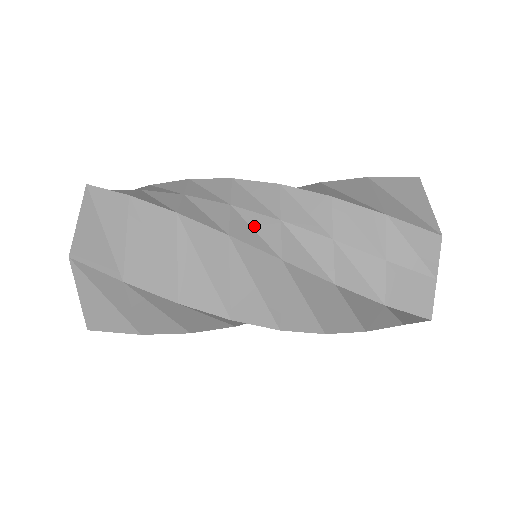
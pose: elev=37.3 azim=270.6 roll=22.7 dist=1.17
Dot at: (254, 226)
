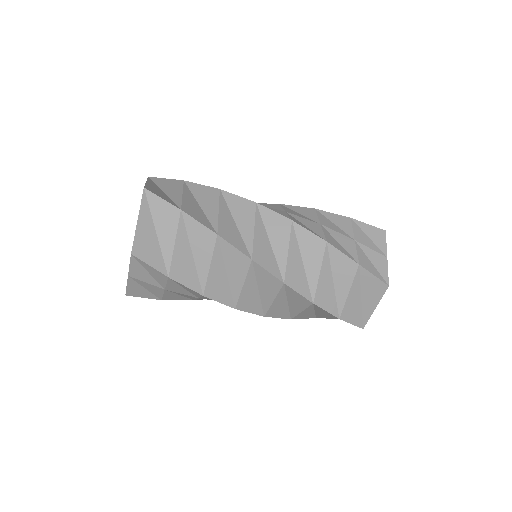
Dot at: occluded
